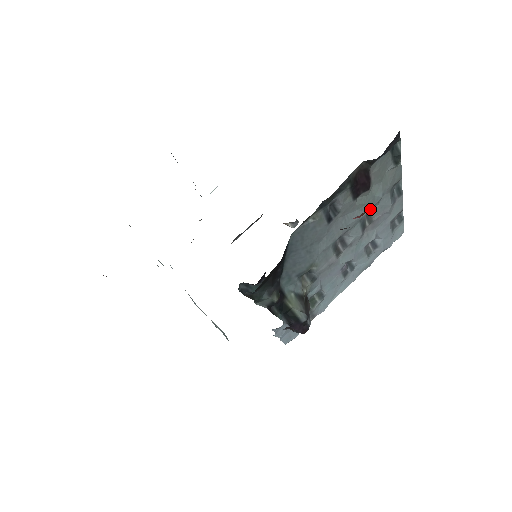
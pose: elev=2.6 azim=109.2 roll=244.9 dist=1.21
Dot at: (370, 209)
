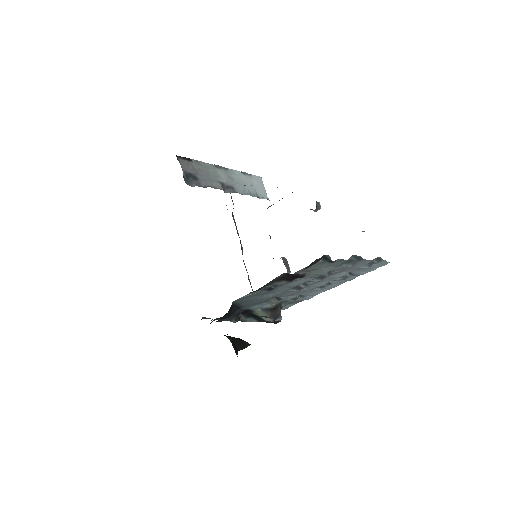
Dot at: occluded
